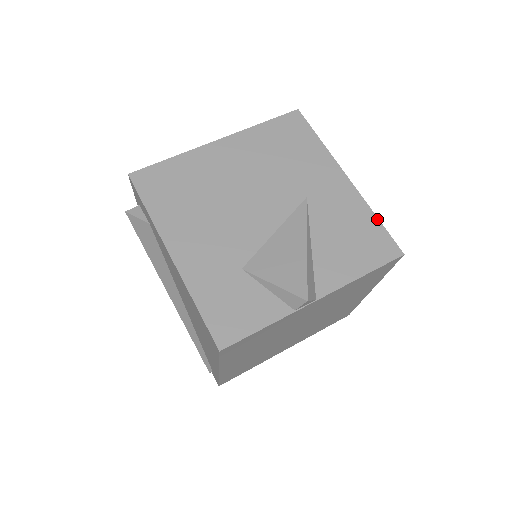
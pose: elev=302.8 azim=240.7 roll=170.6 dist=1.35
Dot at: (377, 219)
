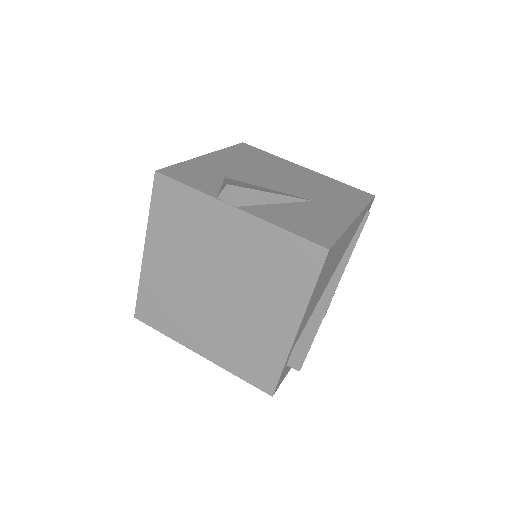
Dot at: (341, 233)
